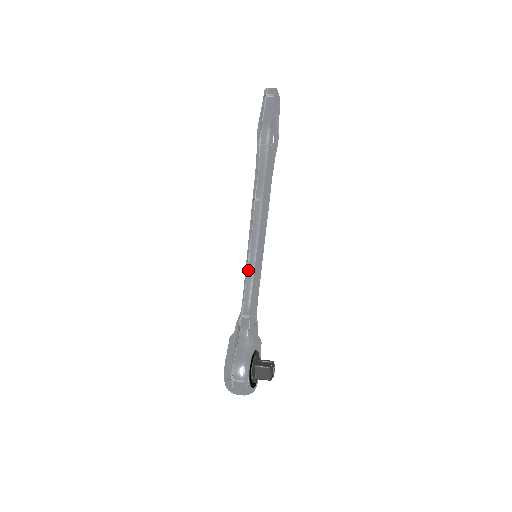
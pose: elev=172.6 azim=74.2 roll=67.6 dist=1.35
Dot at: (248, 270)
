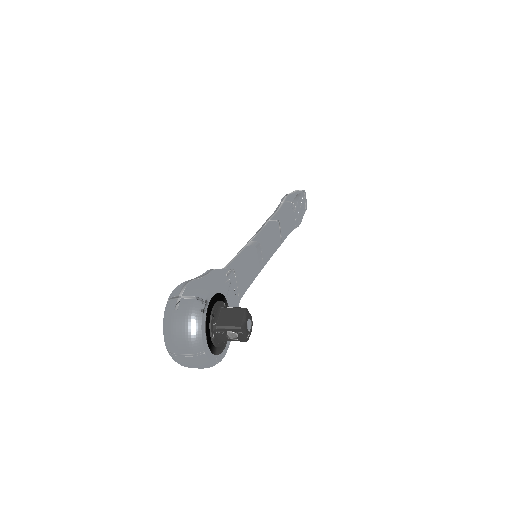
Dot at: (243, 249)
